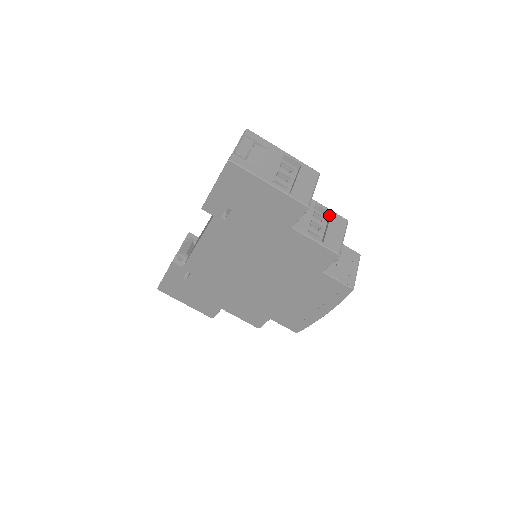
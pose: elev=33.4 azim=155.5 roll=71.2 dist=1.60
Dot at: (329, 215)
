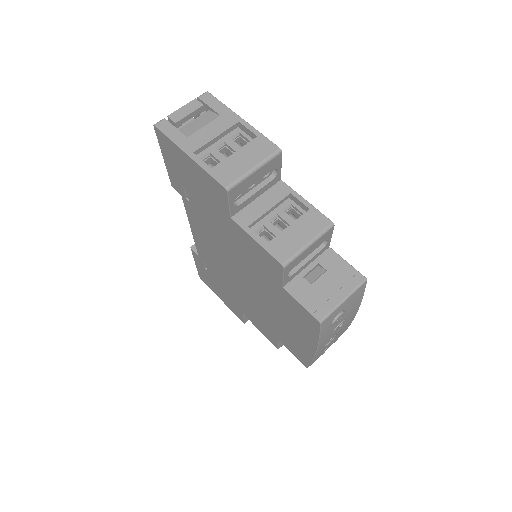
Dot at: (309, 211)
